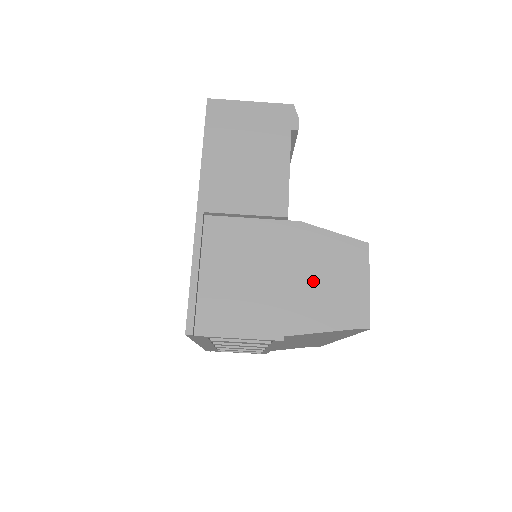
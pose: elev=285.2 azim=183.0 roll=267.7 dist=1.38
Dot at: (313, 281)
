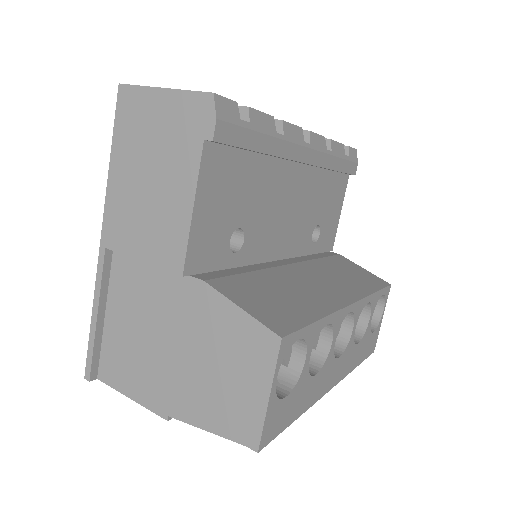
Dot at: (205, 365)
